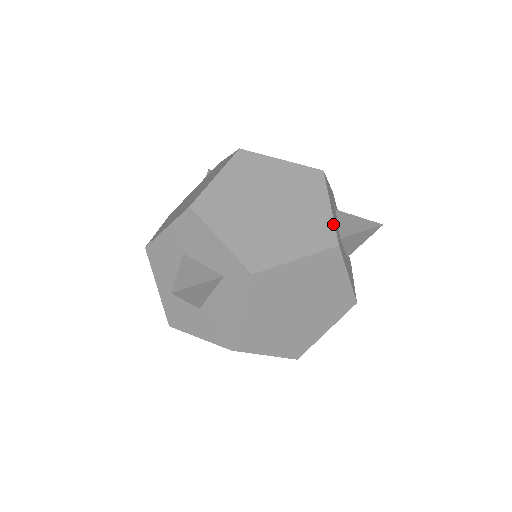
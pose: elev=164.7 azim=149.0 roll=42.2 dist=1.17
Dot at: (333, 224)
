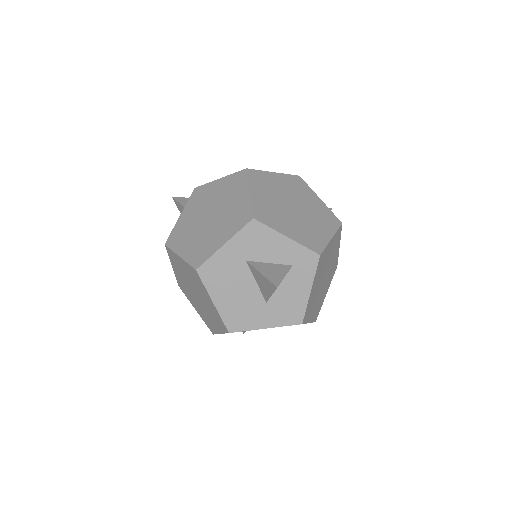
Dot at: (330, 210)
